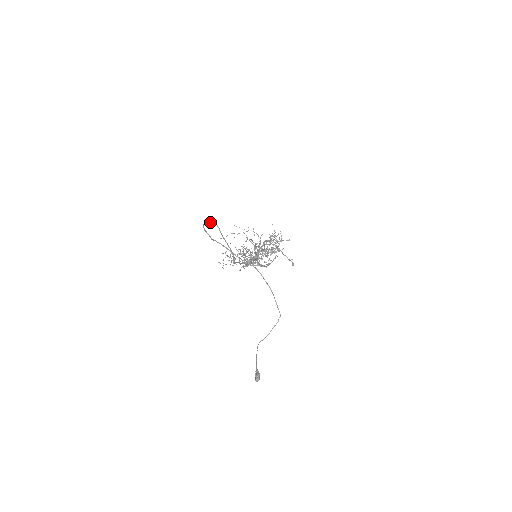
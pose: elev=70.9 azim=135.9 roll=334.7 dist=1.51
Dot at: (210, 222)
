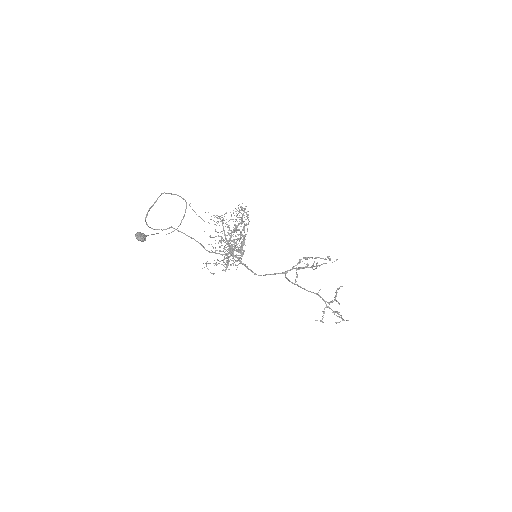
Dot at: (165, 229)
